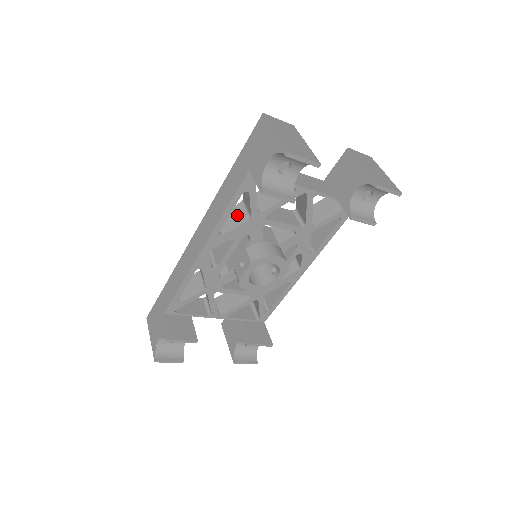
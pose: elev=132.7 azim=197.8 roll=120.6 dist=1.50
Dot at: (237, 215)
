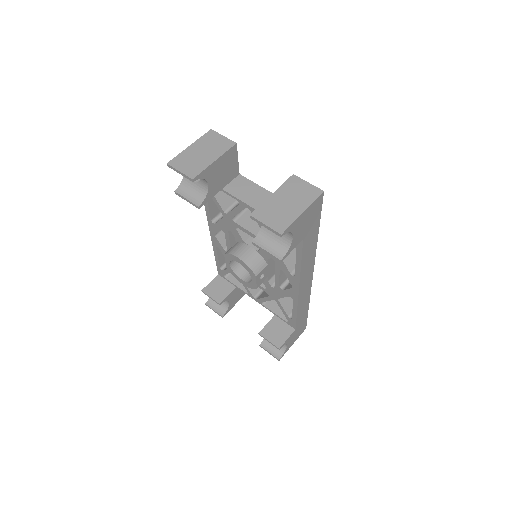
Dot at: occluded
